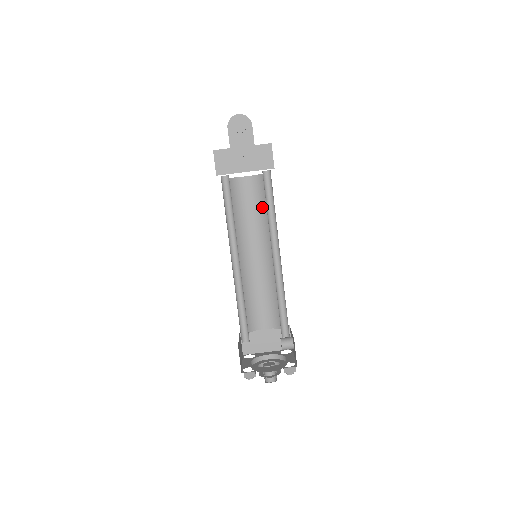
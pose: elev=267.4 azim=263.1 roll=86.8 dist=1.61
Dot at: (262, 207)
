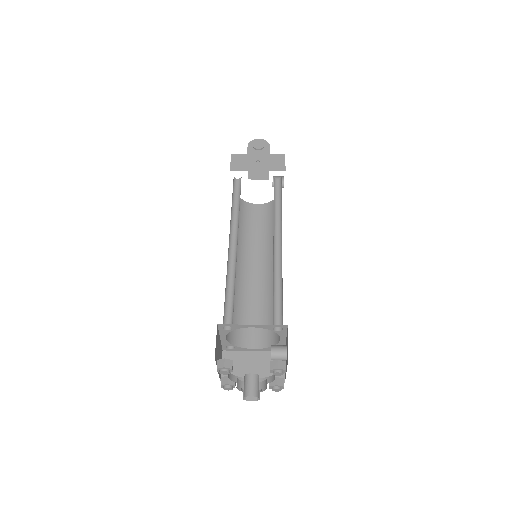
Dot at: (269, 227)
